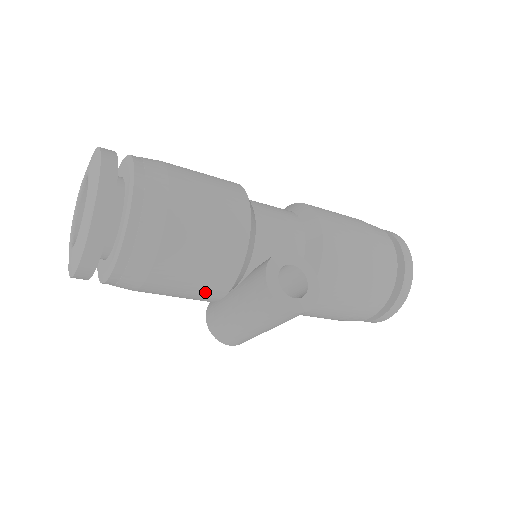
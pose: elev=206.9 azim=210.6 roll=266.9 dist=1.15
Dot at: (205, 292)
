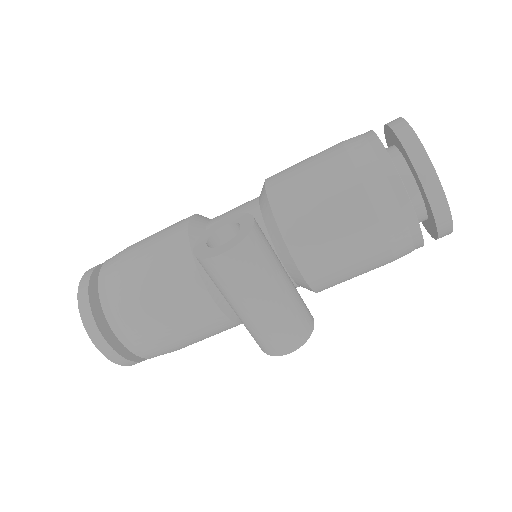
Dot at: (193, 307)
